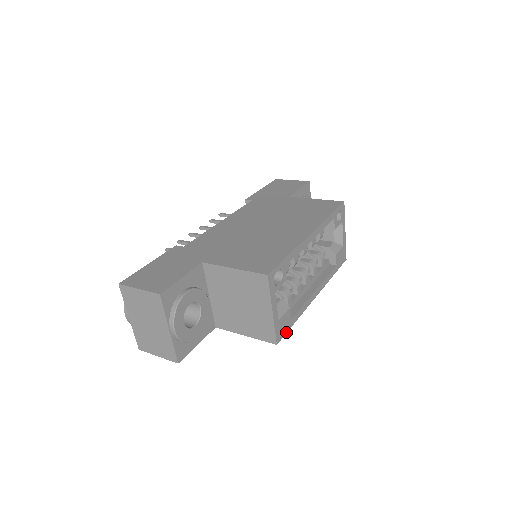
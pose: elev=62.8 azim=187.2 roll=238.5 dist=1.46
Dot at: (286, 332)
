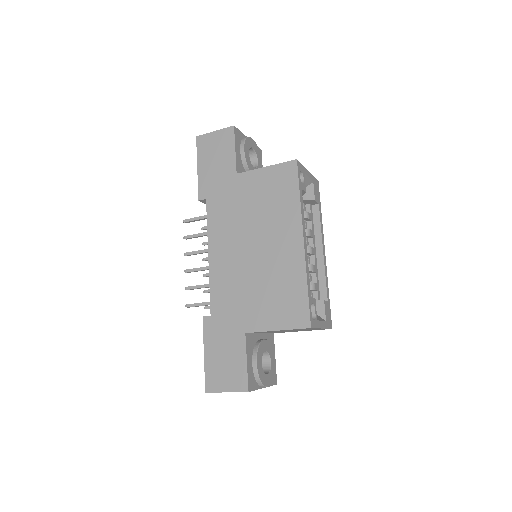
Dot at: (330, 312)
